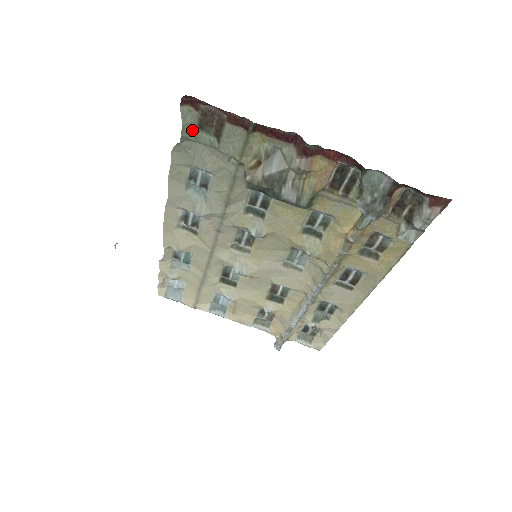
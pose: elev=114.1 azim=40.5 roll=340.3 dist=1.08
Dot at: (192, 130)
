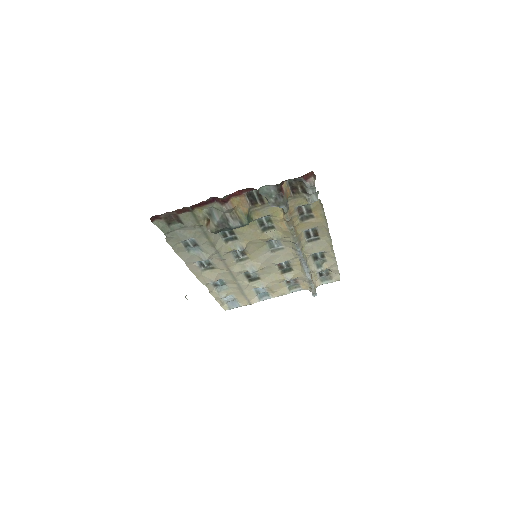
Dot at: (167, 228)
